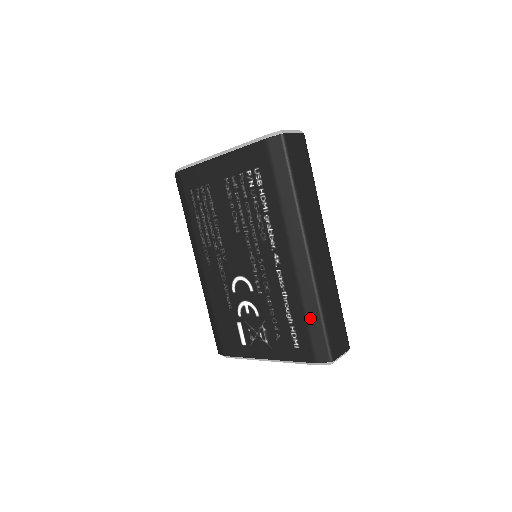
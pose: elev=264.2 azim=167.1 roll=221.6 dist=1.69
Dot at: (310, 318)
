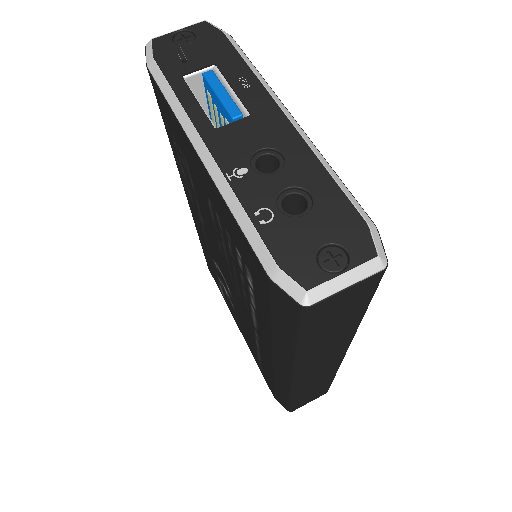
Dot at: (278, 389)
